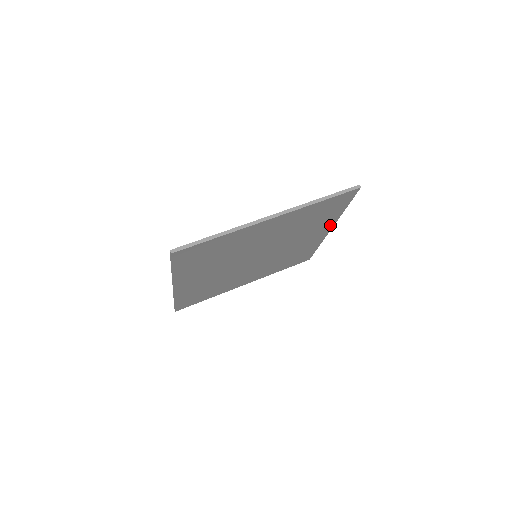
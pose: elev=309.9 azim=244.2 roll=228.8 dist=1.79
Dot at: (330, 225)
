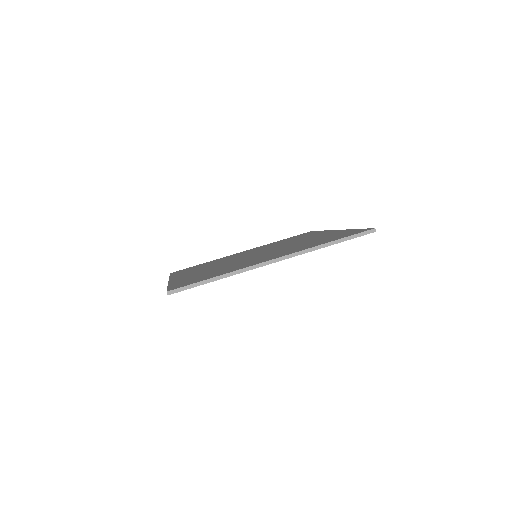
Dot at: occluded
